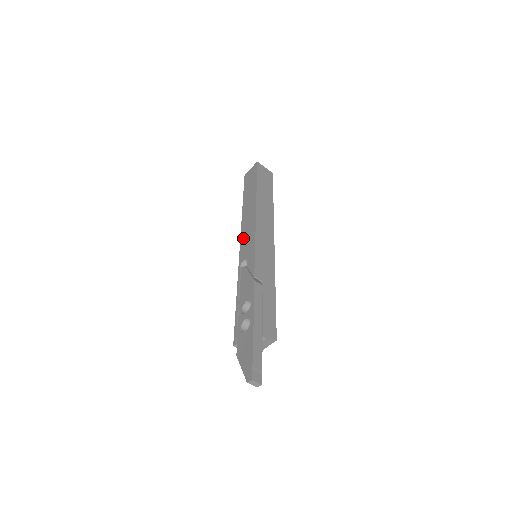
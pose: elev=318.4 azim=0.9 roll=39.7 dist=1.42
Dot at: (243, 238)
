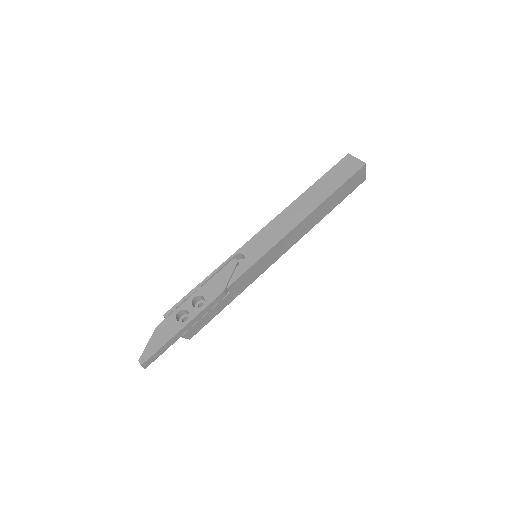
Dot at: (267, 230)
